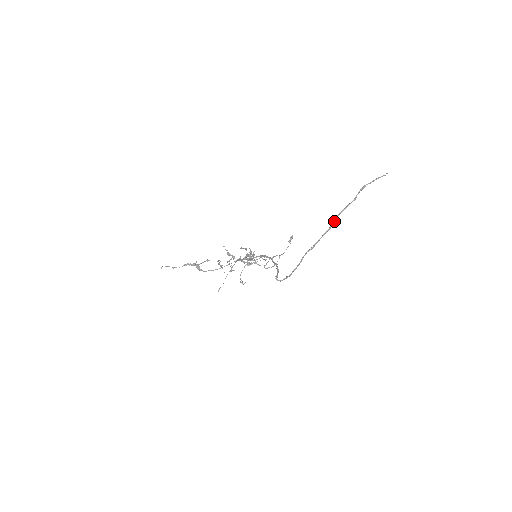
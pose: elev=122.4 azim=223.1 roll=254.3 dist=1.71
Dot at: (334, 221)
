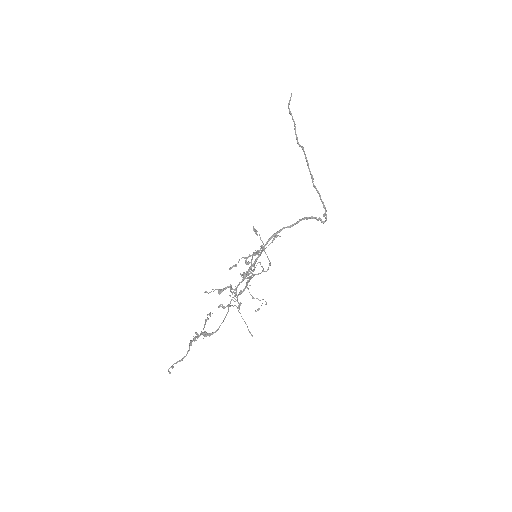
Dot at: (302, 146)
